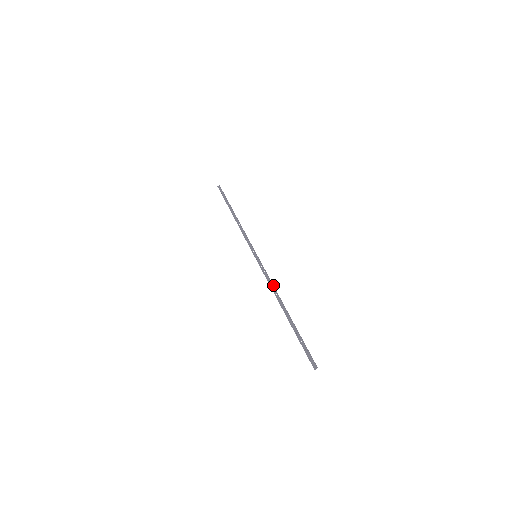
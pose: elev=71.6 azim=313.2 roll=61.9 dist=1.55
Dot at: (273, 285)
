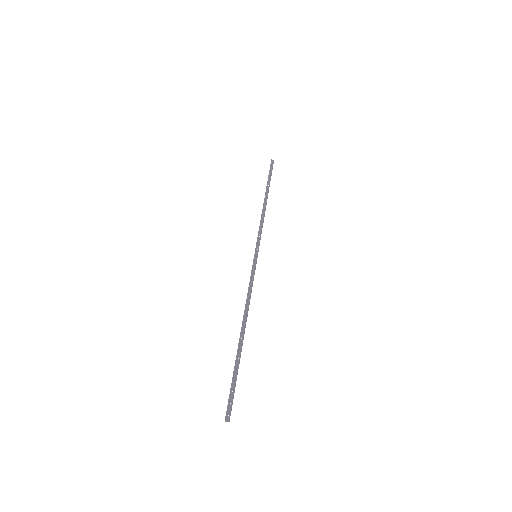
Dot at: occluded
